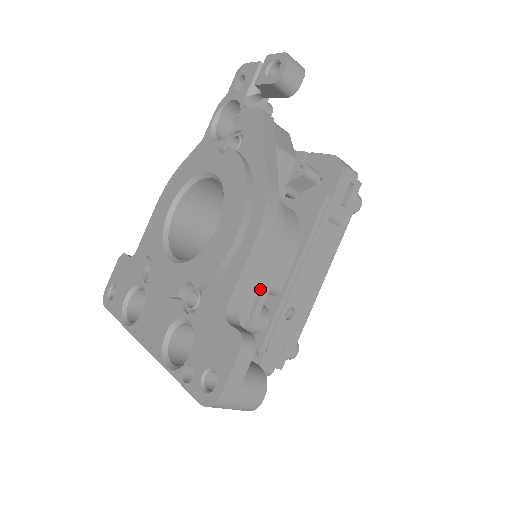
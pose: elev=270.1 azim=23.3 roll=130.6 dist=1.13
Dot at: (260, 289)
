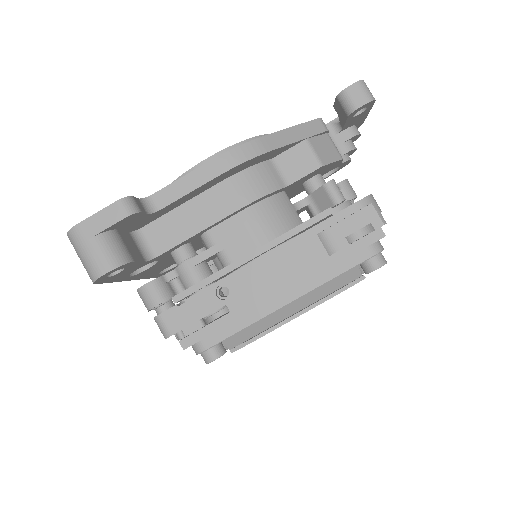
Dot at: (211, 243)
